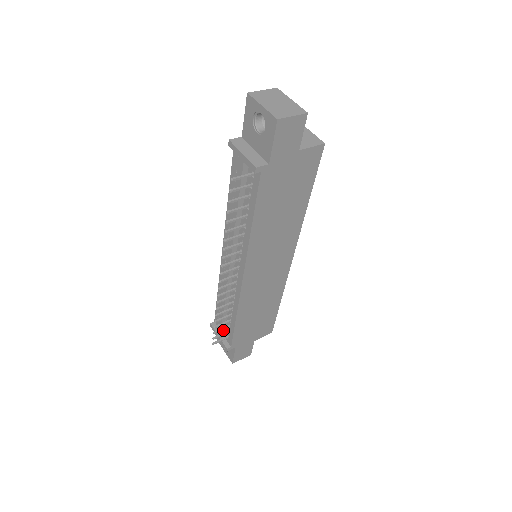
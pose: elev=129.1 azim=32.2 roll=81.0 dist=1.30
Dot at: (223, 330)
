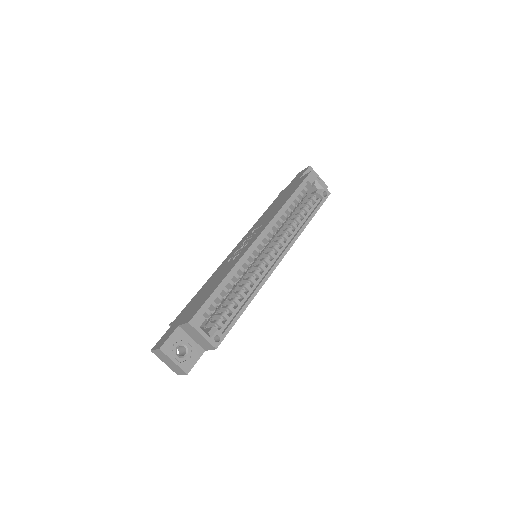
Dot at: occluded
